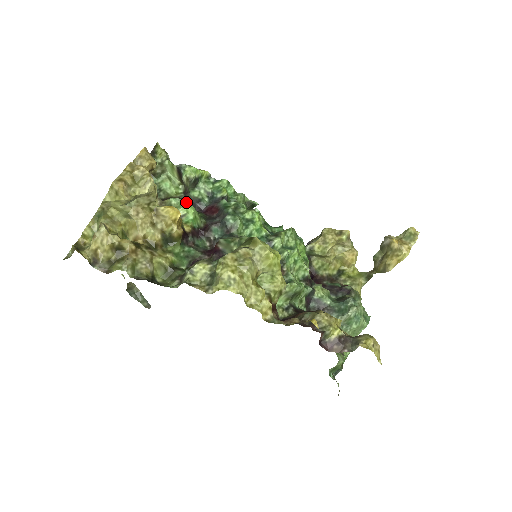
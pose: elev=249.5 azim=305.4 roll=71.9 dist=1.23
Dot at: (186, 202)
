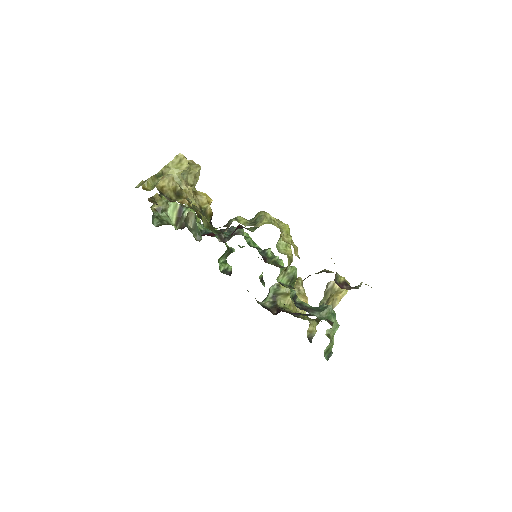
Dot at: occluded
